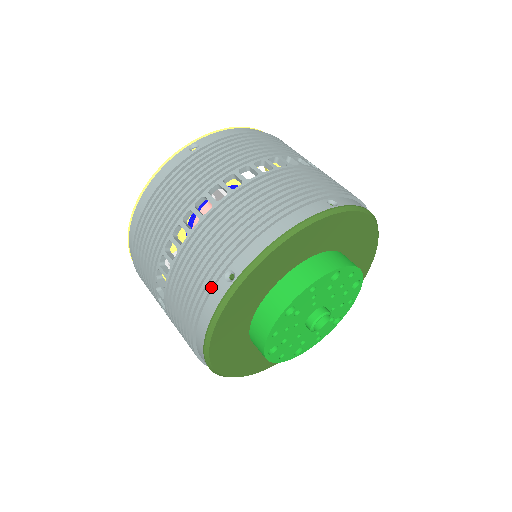
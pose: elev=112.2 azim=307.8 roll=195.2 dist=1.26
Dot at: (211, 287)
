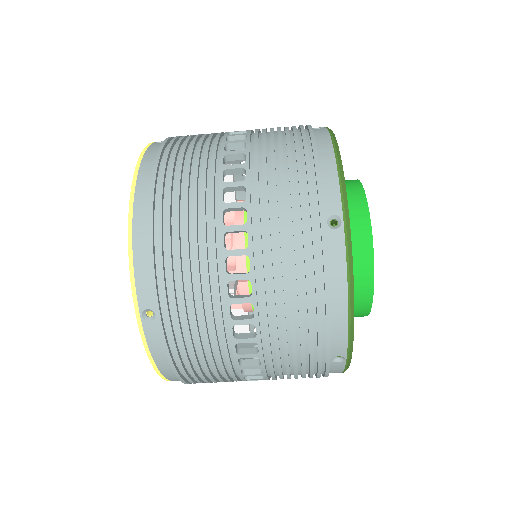
Dot at: occluded
